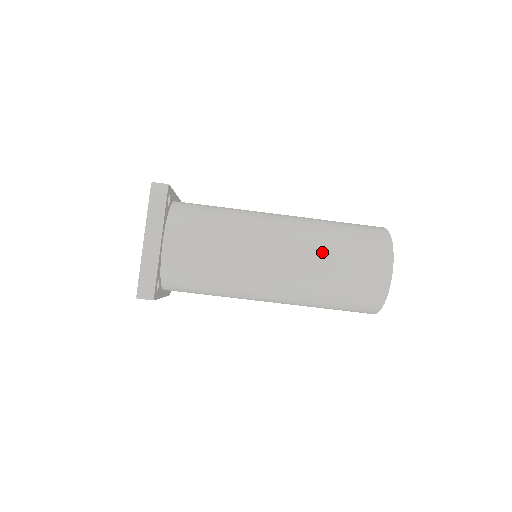
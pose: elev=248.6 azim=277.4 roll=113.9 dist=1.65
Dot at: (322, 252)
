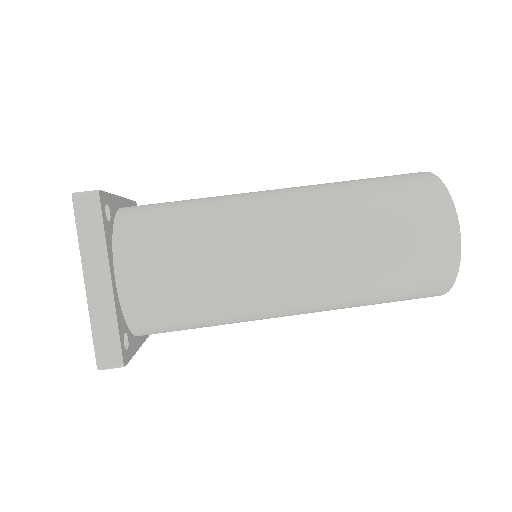
Dot at: (352, 234)
